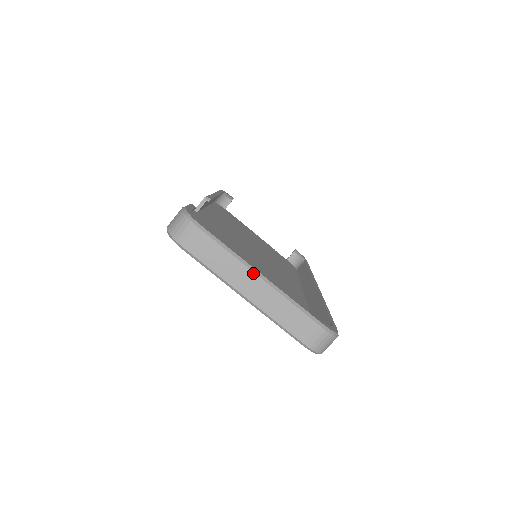
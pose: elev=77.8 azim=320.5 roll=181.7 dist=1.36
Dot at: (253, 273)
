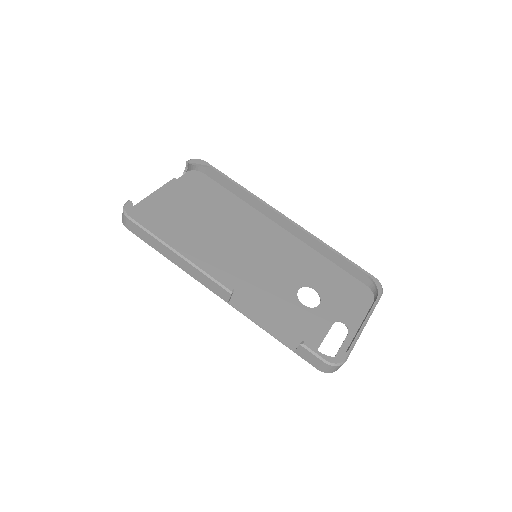
Dot at: occluded
